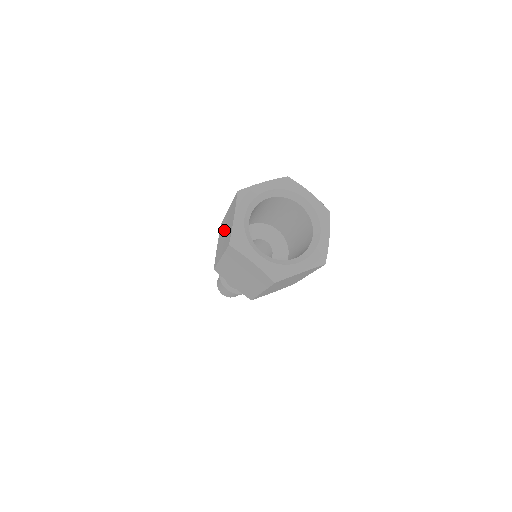
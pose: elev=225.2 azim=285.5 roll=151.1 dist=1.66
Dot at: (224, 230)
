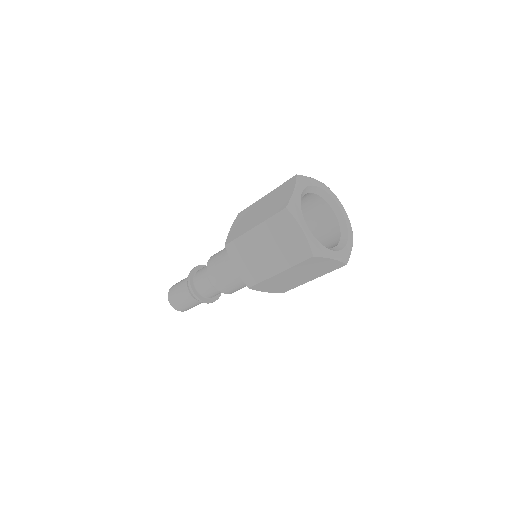
Dot at: (257, 210)
